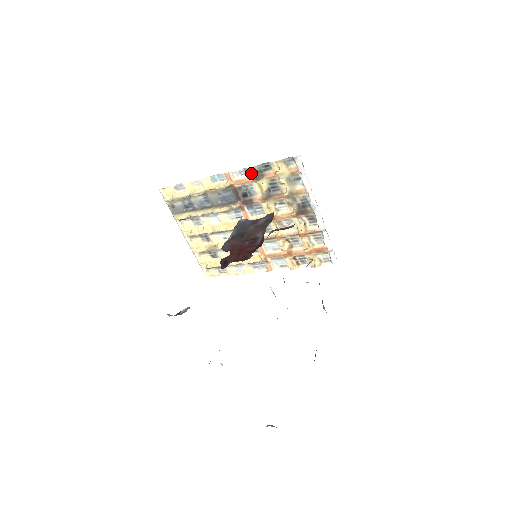
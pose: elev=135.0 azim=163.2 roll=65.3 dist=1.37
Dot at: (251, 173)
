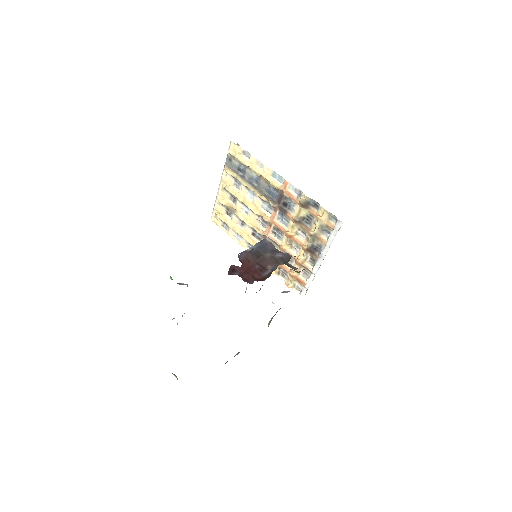
Dot at: (302, 199)
